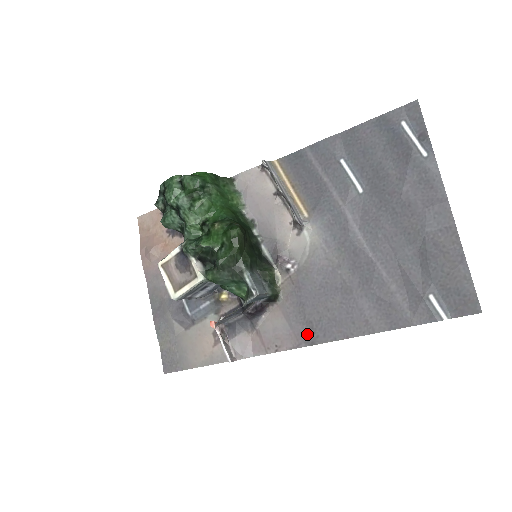
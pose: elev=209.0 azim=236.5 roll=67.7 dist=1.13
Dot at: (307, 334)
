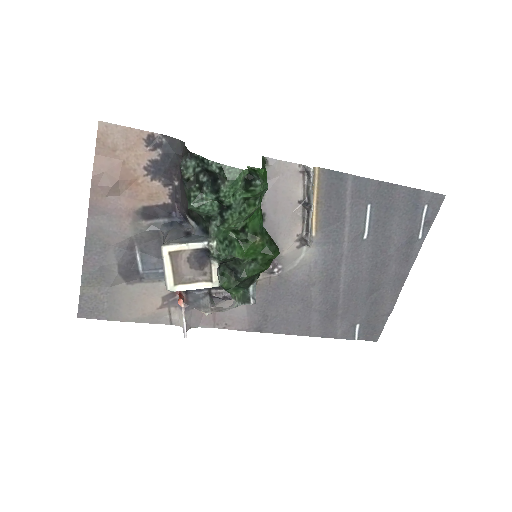
Dot at: (259, 324)
